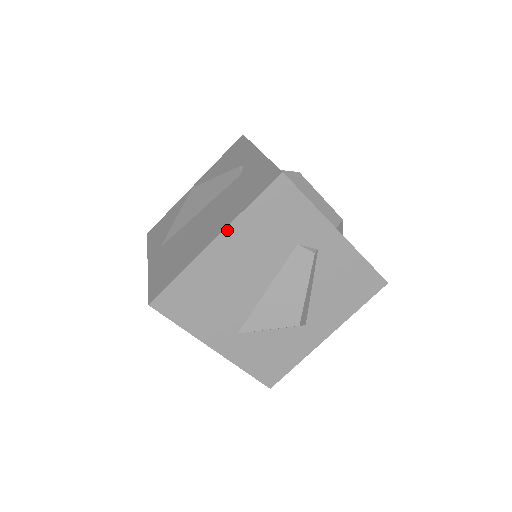
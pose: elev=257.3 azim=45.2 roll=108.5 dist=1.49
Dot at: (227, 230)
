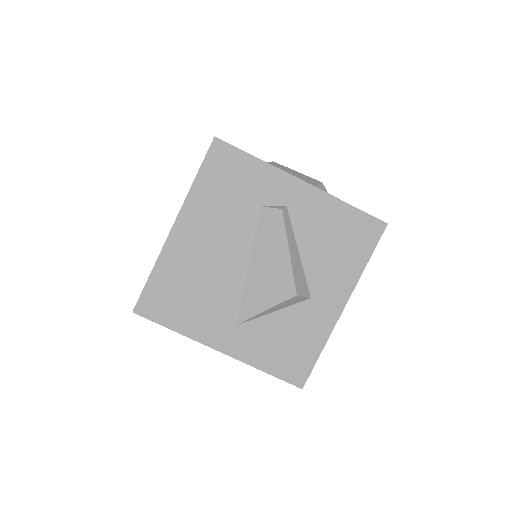
Dot at: (182, 211)
